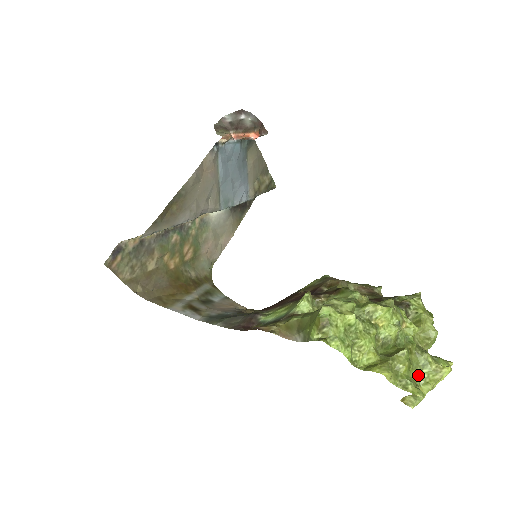
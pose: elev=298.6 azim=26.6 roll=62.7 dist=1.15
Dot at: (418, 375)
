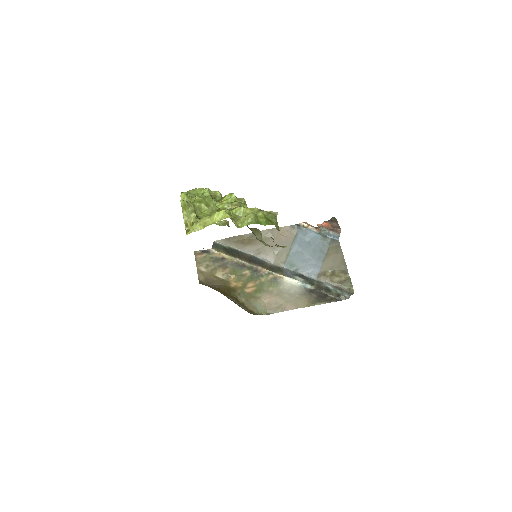
Dot at: occluded
